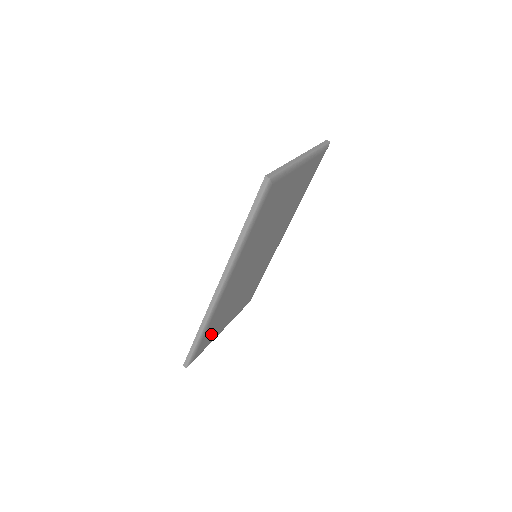
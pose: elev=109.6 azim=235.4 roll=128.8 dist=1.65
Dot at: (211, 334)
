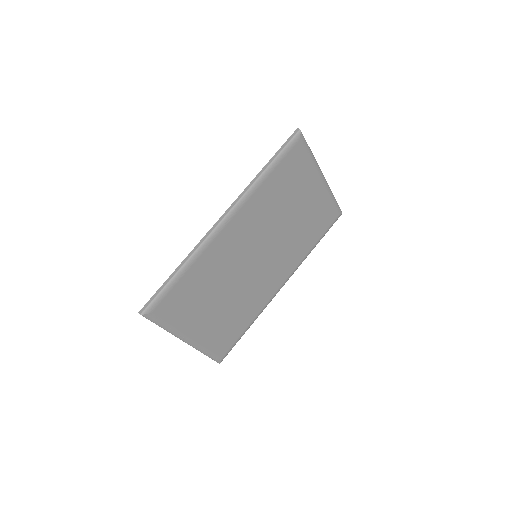
Dot at: (182, 303)
